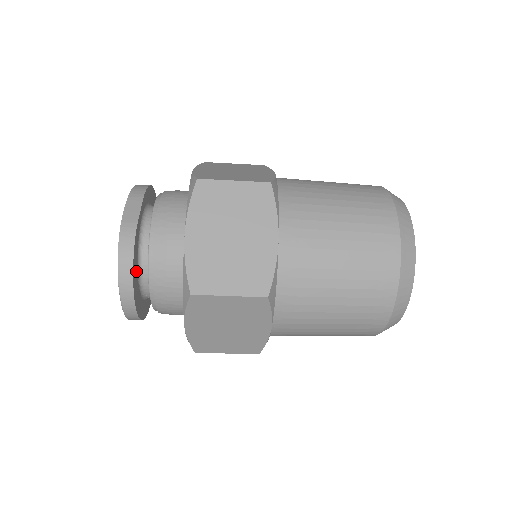
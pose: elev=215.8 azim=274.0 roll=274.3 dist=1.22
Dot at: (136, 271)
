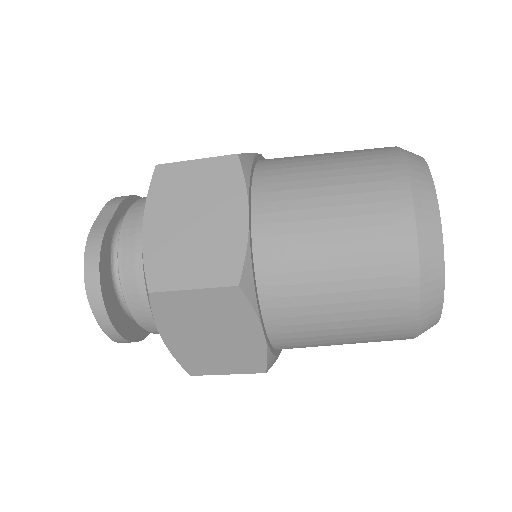
Dot at: (109, 281)
